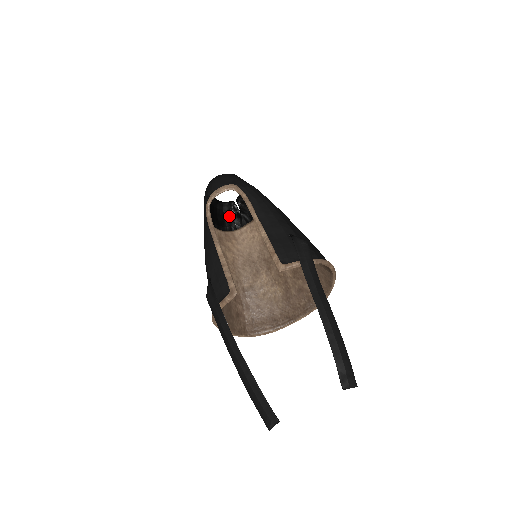
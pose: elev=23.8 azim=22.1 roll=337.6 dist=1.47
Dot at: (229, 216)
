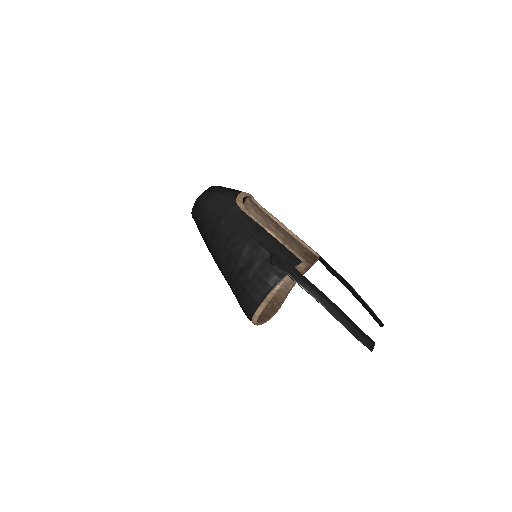
Dot at: occluded
